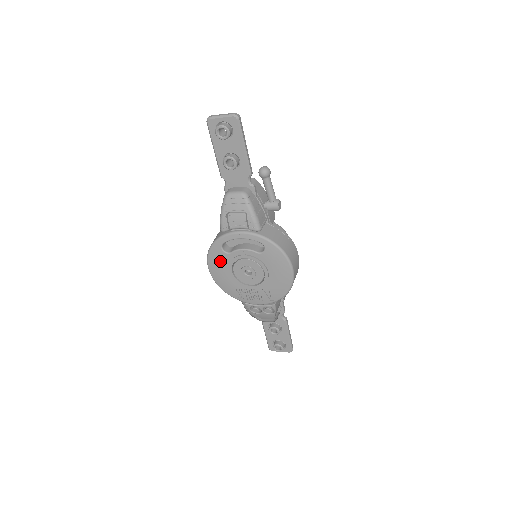
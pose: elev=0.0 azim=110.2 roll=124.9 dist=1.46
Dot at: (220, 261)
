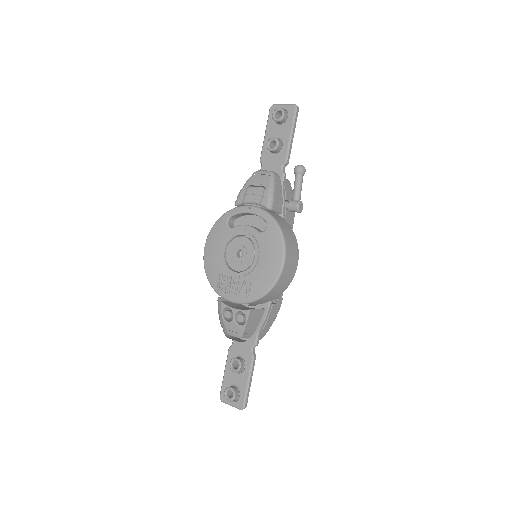
Dot at: (219, 236)
